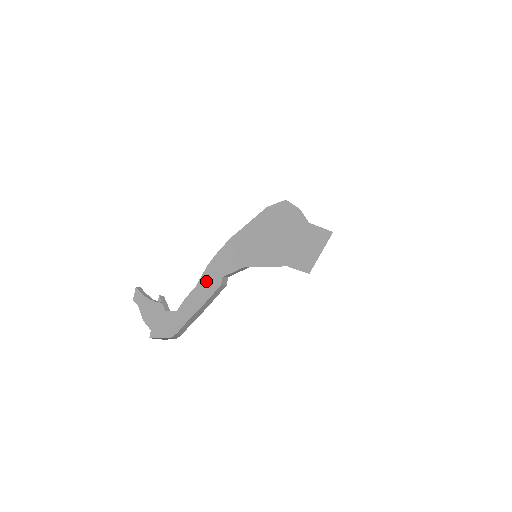
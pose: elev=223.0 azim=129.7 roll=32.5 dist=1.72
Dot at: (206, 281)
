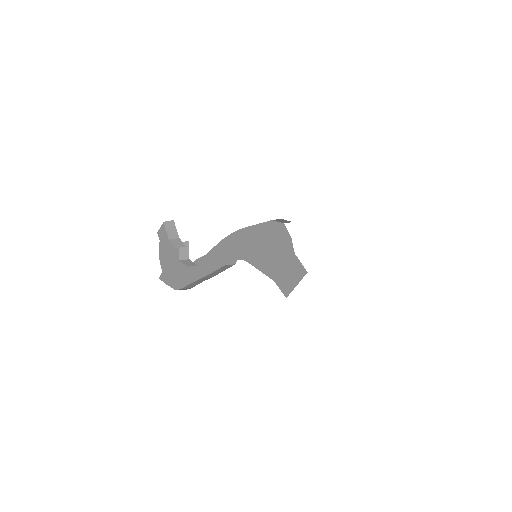
Dot at: (216, 254)
